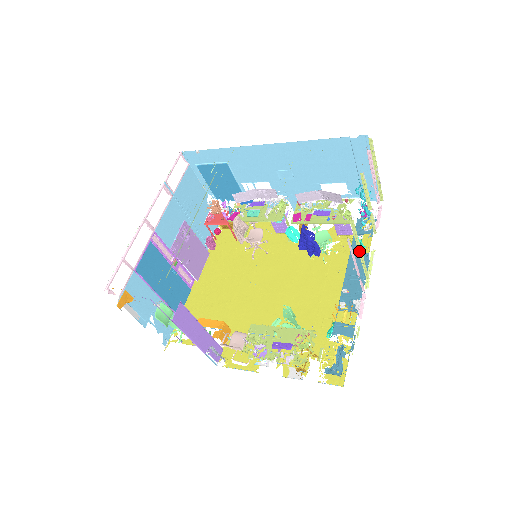
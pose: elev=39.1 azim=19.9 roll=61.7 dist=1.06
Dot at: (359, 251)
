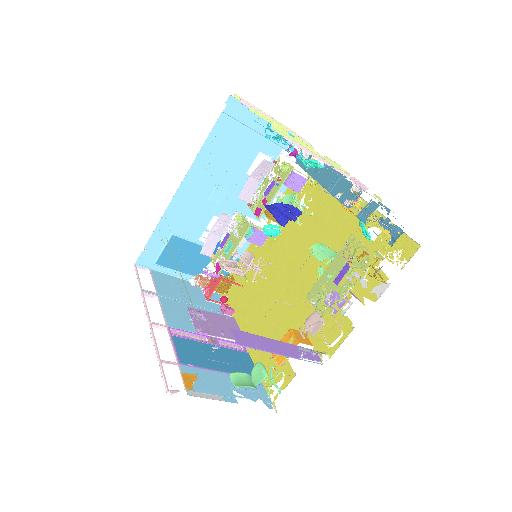
Dot at: occluded
